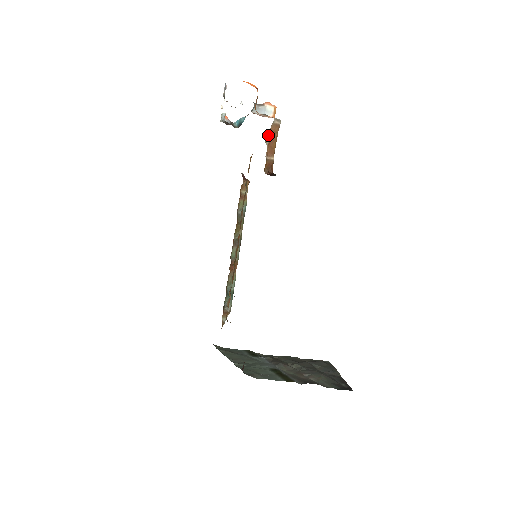
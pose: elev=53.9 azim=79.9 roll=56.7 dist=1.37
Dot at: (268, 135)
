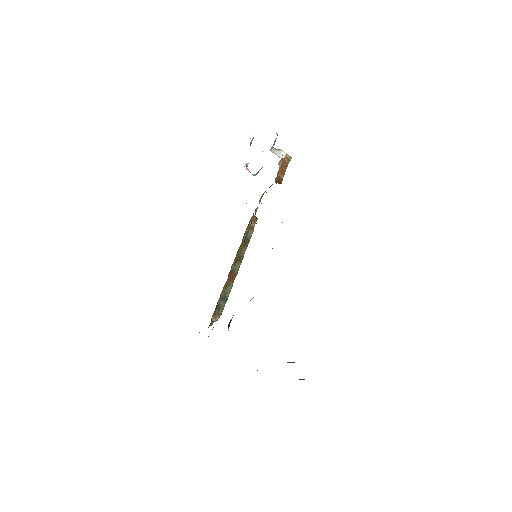
Dot at: (281, 161)
